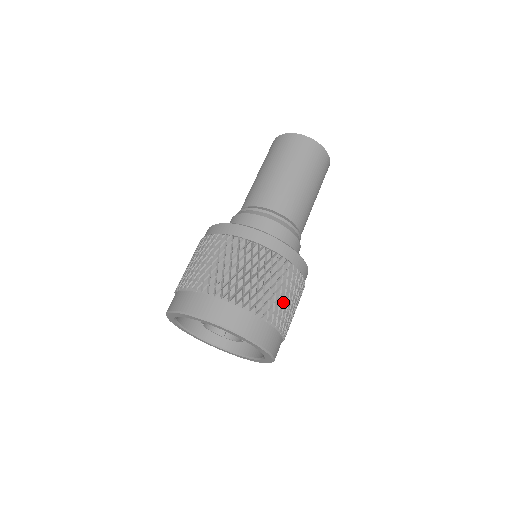
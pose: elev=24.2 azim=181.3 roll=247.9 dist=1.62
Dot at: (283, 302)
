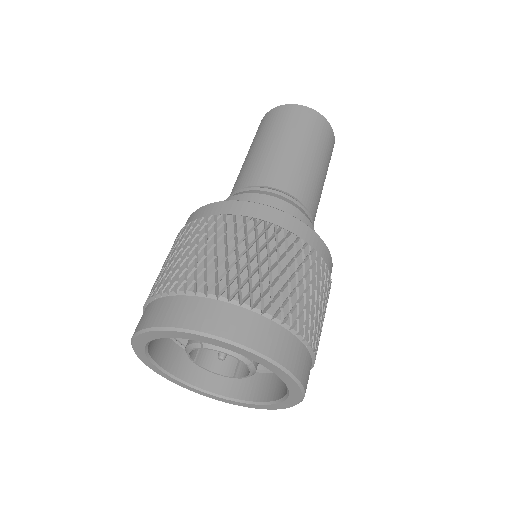
Dot at: (278, 280)
